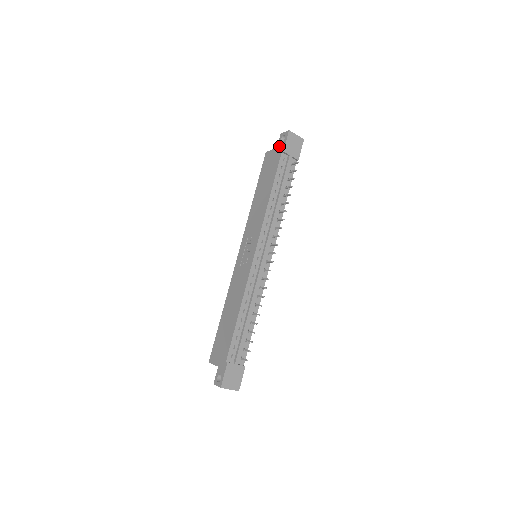
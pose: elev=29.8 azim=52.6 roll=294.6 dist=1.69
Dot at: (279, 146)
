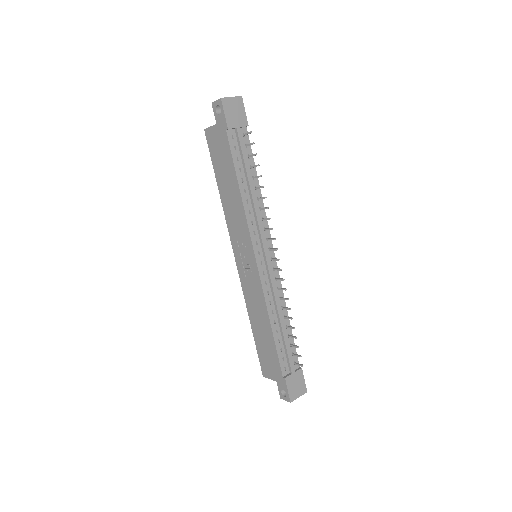
Dot at: (218, 121)
